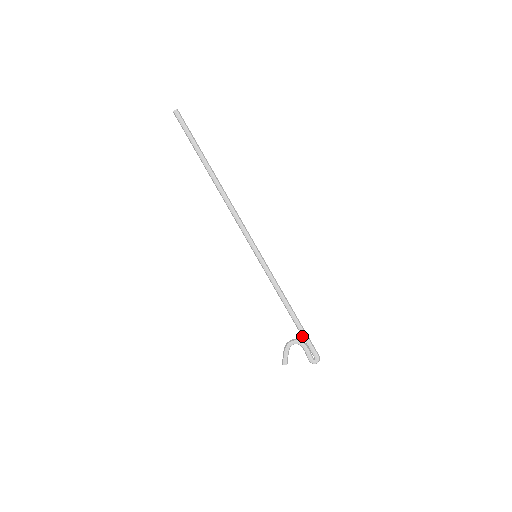
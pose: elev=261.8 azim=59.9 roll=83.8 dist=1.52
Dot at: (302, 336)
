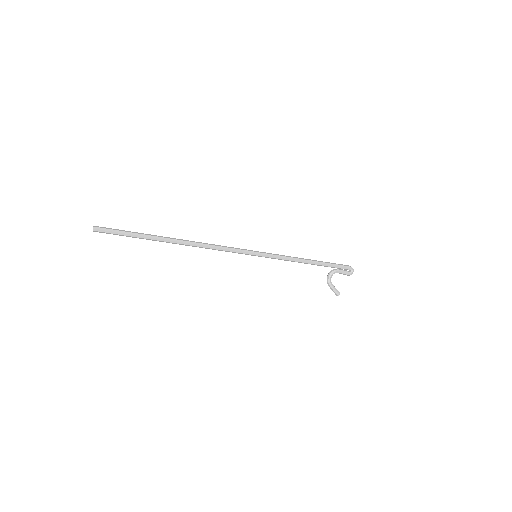
Dot at: (331, 267)
